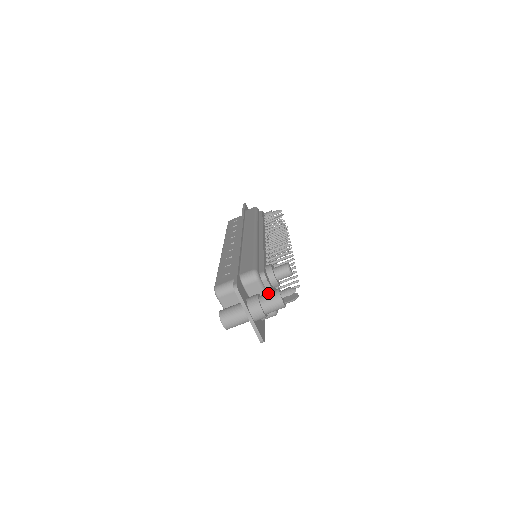
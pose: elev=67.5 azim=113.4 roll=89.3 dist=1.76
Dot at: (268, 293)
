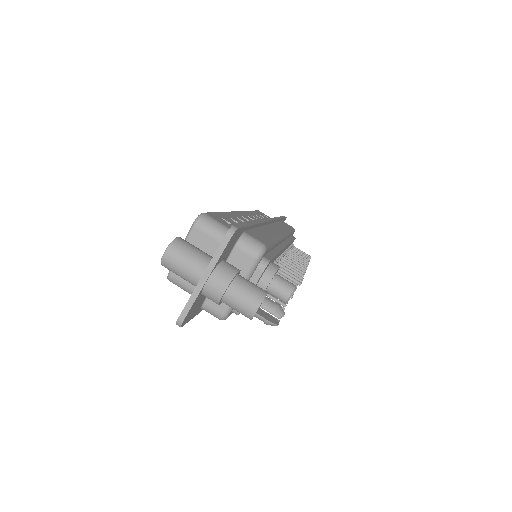
Dot at: occluded
